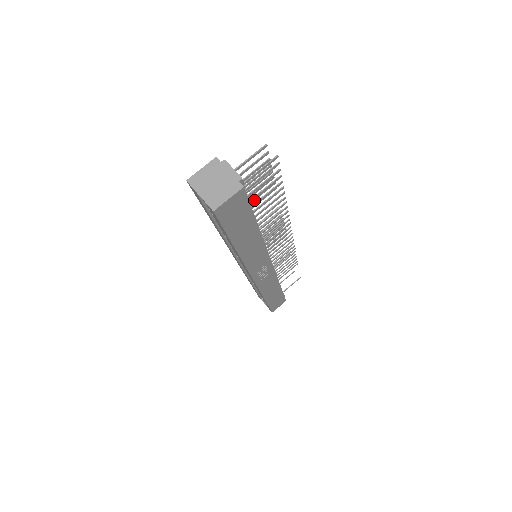
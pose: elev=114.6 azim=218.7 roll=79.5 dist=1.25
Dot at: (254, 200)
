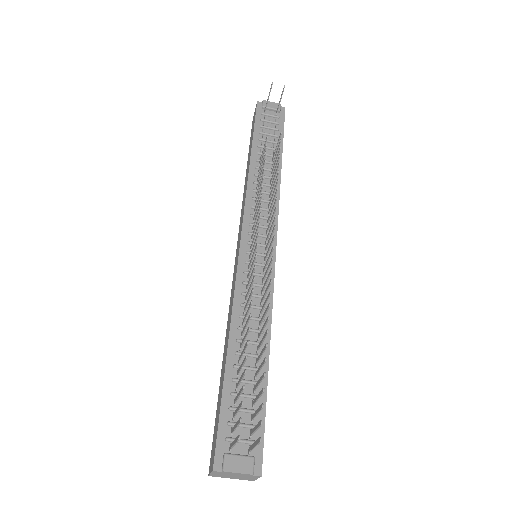
Dot at: (242, 353)
